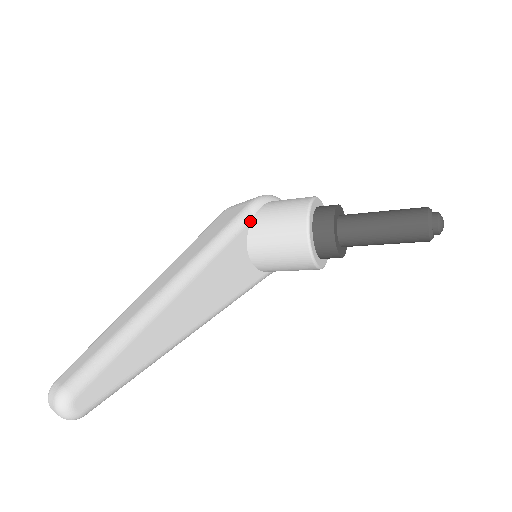
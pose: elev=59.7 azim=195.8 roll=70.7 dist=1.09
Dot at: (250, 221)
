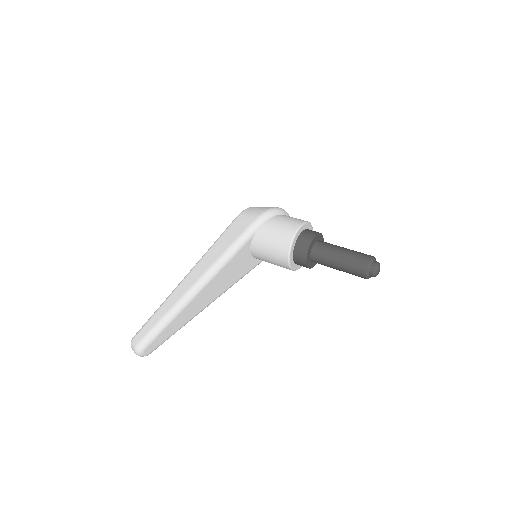
Dot at: (253, 236)
